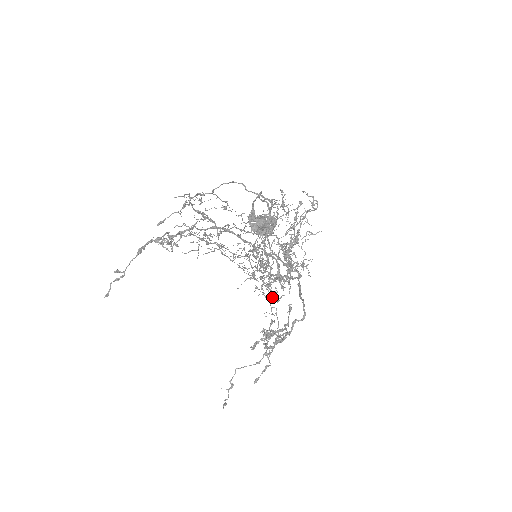
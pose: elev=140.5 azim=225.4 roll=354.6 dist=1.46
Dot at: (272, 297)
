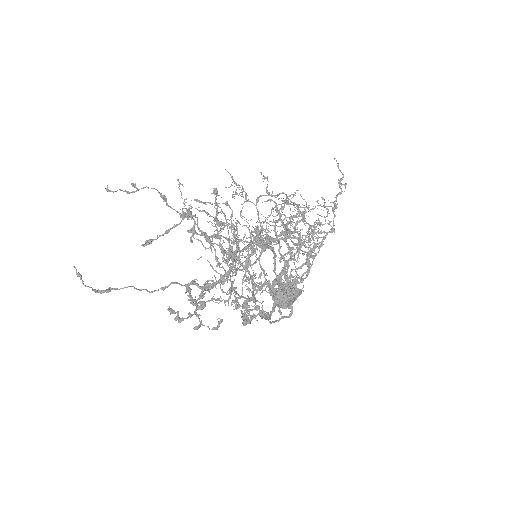
Dot at: (241, 310)
